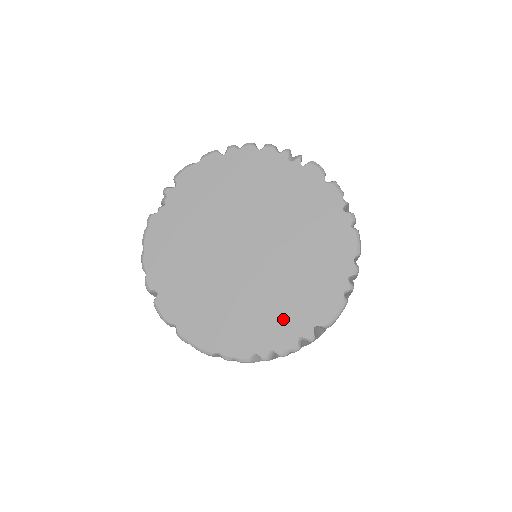
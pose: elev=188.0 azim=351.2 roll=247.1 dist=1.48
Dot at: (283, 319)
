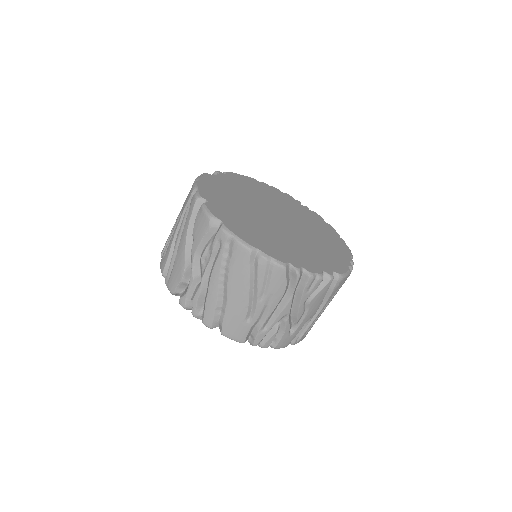
Dot at: (309, 257)
